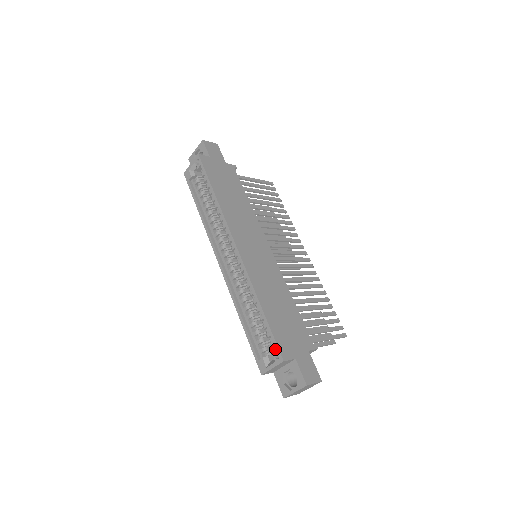
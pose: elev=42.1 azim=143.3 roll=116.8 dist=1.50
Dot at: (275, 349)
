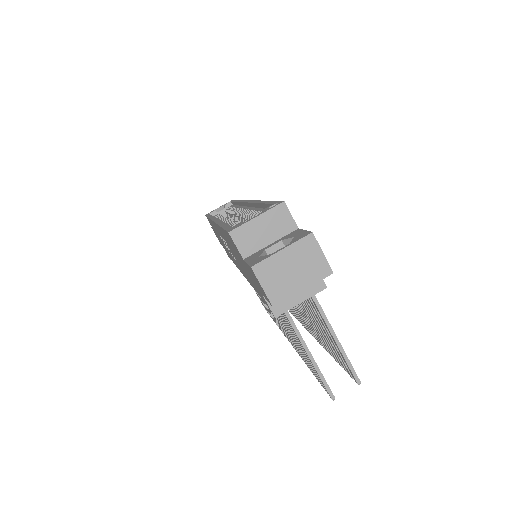
Dot at: (272, 204)
